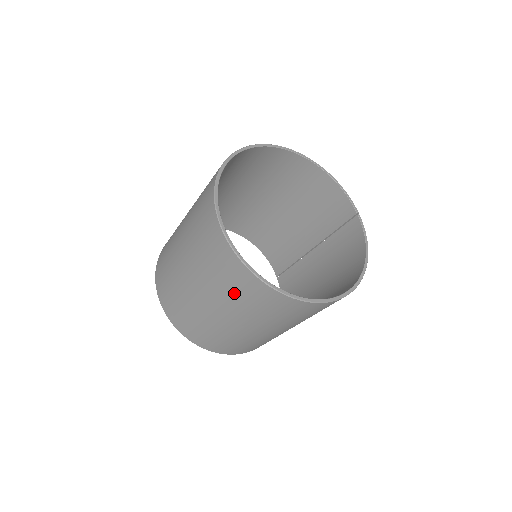
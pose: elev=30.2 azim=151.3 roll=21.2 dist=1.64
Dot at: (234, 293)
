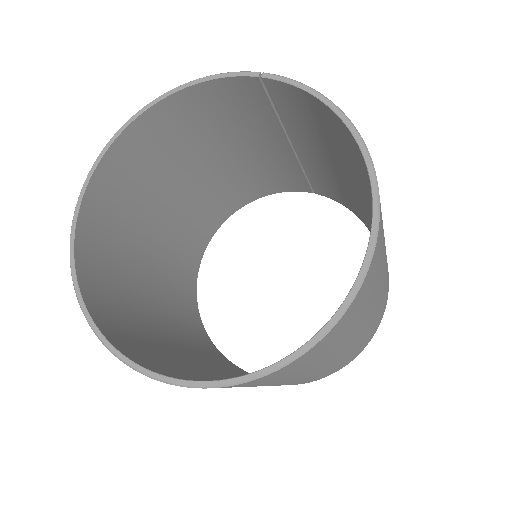
Dot at: (274, 381)
